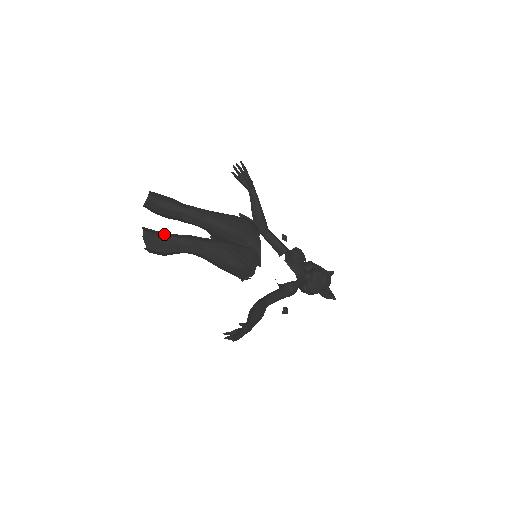
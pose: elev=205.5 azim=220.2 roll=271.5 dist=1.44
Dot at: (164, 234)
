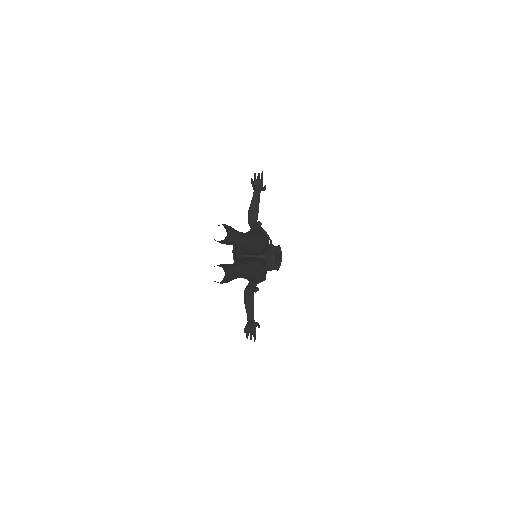
Dot at: (232, 269)
